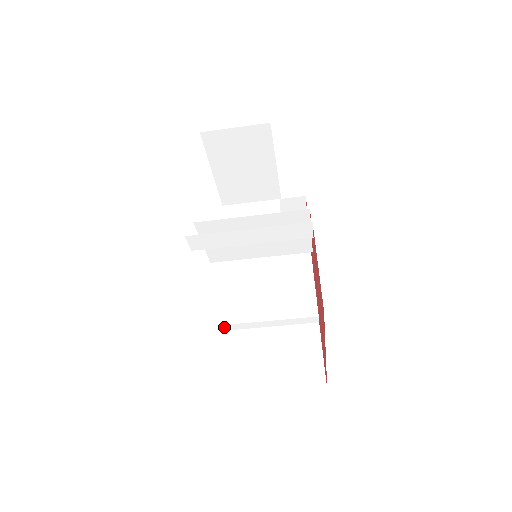
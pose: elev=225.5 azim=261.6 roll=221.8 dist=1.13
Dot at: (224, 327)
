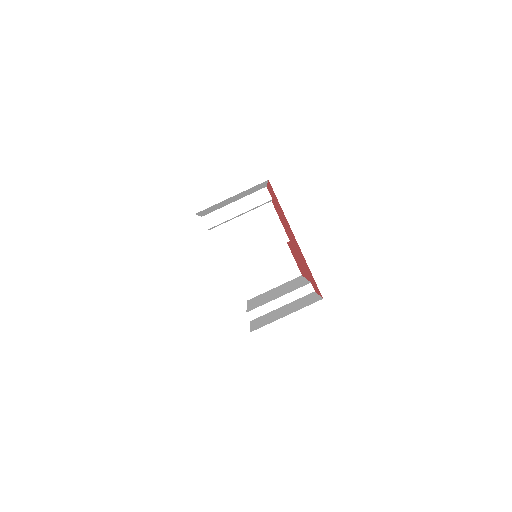
Dot at: (248, 316)
